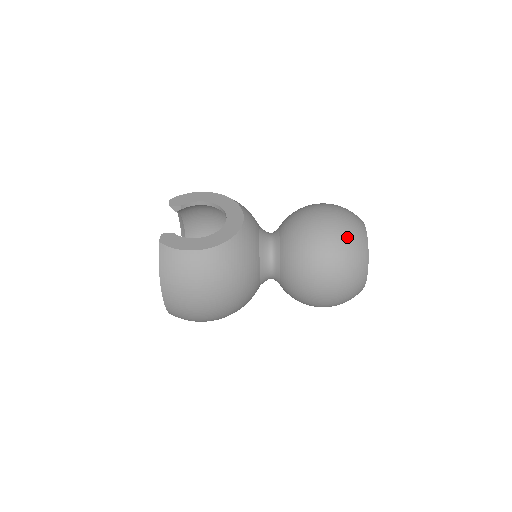
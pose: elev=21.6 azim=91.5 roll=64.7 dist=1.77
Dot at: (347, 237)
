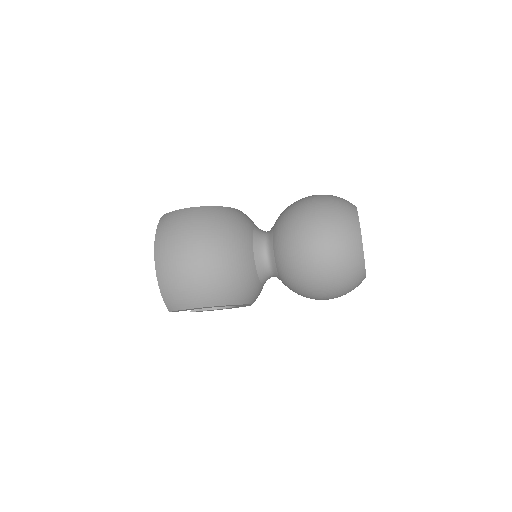
Dot at: (332, 196)
